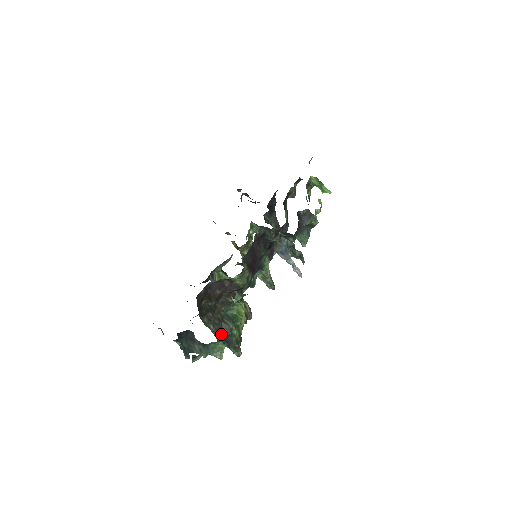
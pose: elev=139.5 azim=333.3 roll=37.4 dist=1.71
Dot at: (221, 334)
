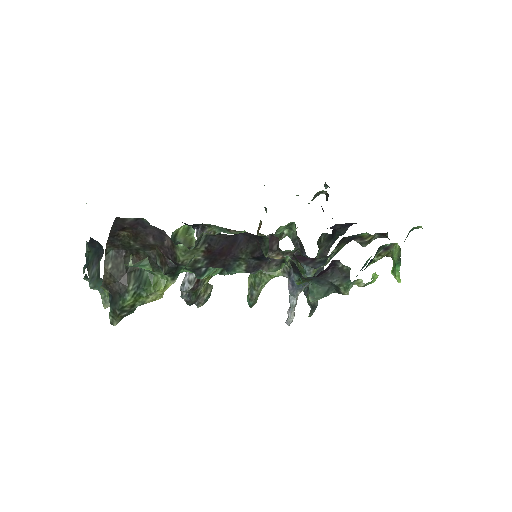
Dot at: (113, 283)
